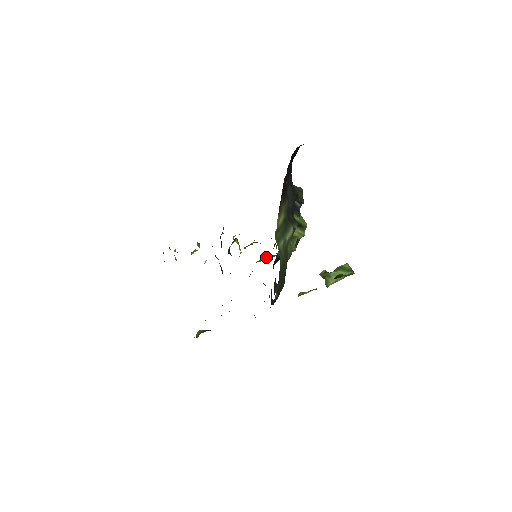
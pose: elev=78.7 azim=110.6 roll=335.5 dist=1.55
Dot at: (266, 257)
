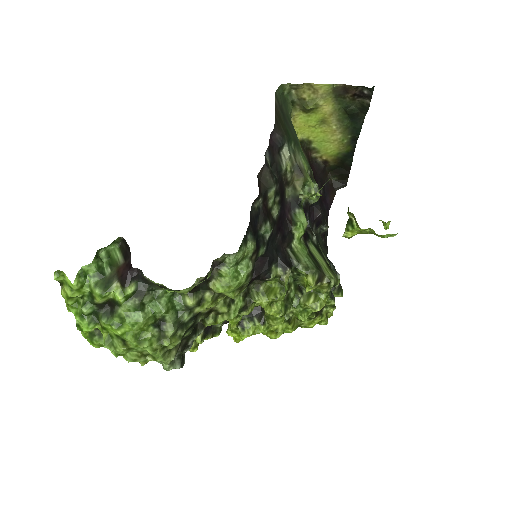
Dot at: (268, 292)
